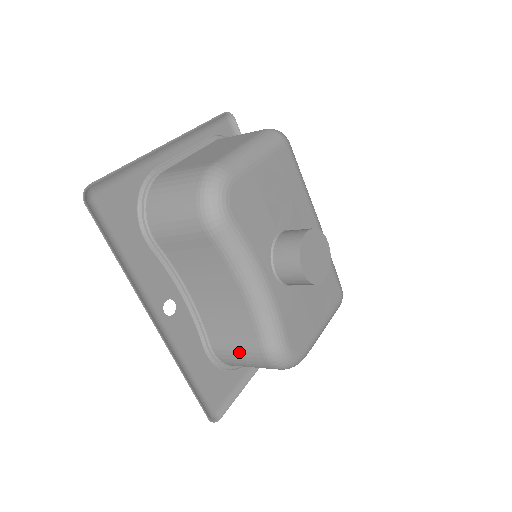
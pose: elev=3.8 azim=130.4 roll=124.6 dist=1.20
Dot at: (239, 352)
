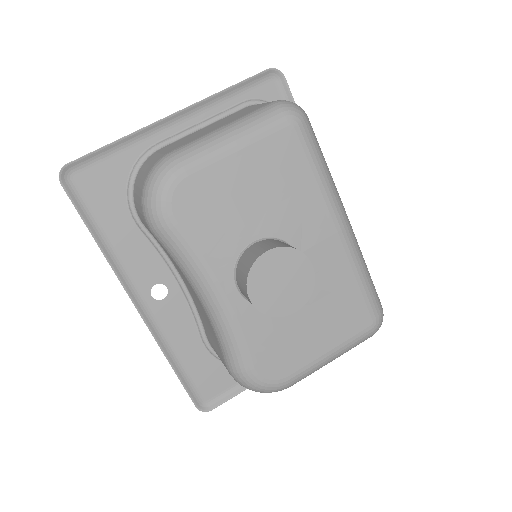
Dot at: occluded
